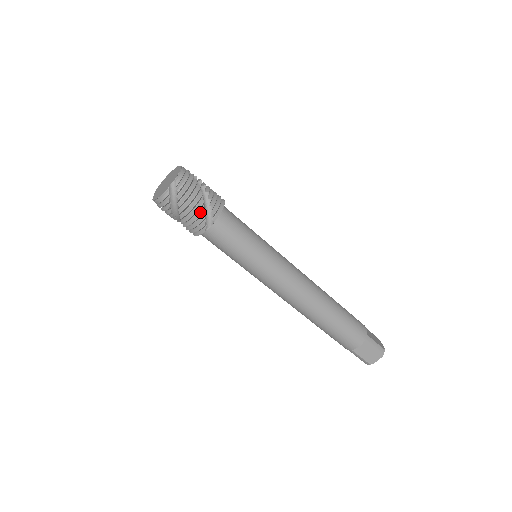
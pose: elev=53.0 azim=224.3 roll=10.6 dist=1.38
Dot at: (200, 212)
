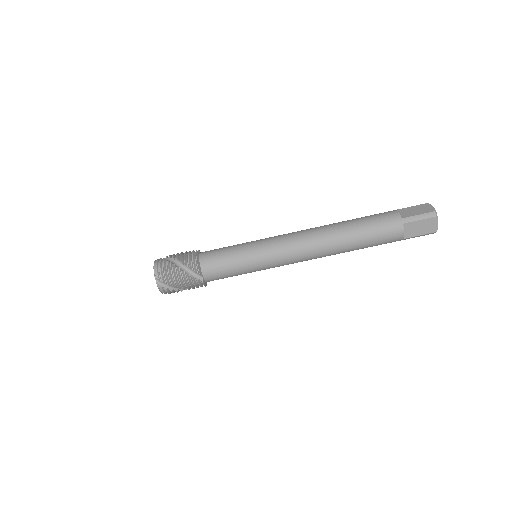
Dot at: (186, 277)
